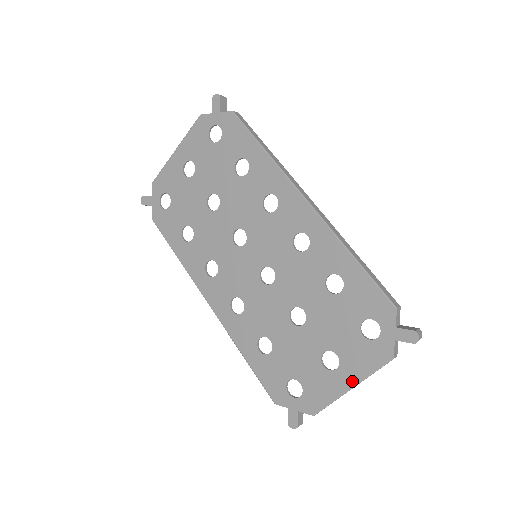
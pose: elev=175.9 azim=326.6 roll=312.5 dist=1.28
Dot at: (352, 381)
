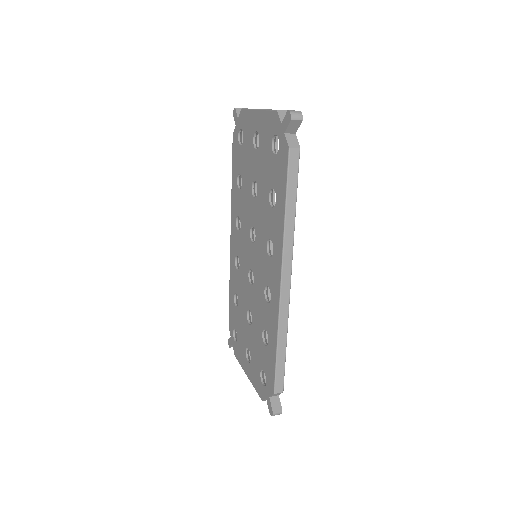
Dot at: (249, 376)
